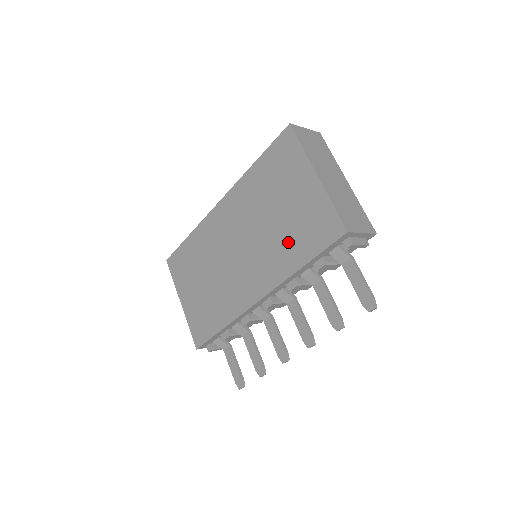
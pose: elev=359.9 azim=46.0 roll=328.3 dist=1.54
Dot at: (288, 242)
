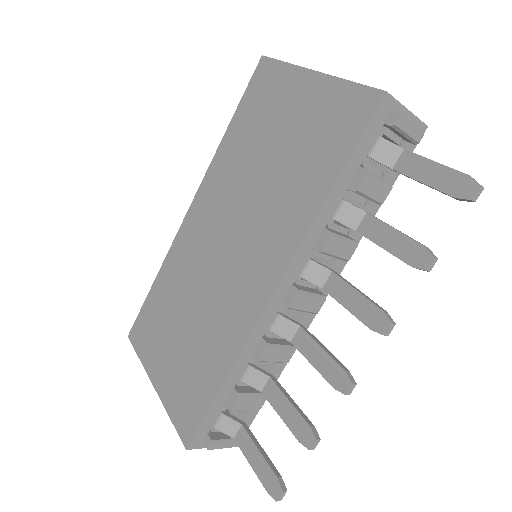
Dot at: (298, 176)
